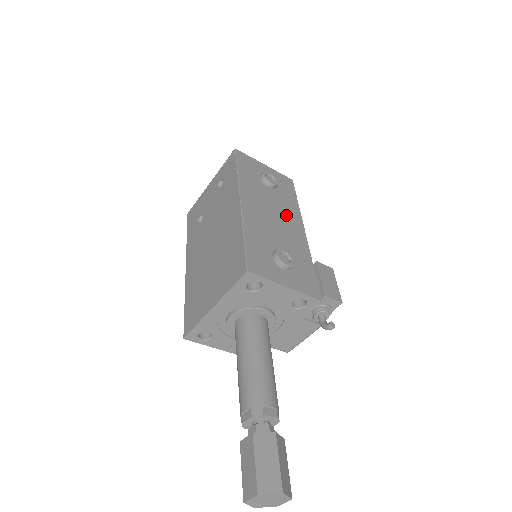
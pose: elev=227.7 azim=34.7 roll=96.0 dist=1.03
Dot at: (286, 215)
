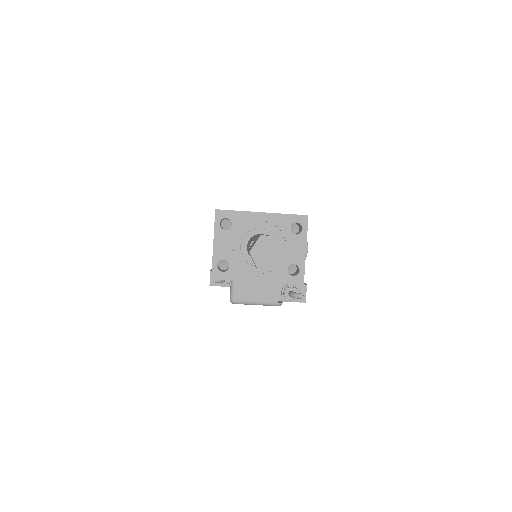
Dot at: occluded
